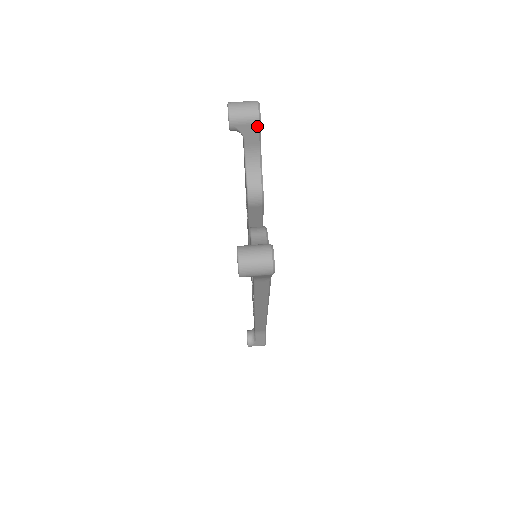
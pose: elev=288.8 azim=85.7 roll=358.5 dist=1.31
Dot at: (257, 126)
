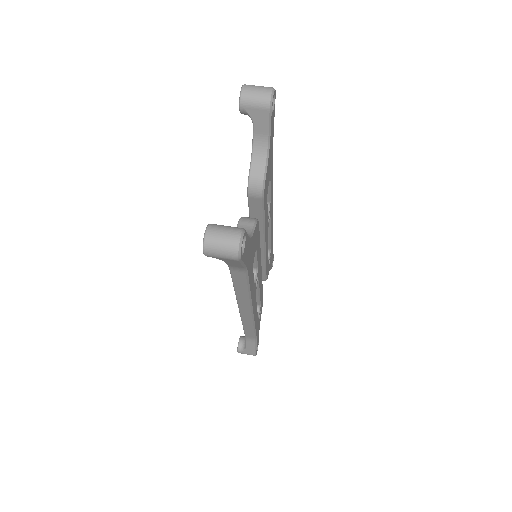
Dot at: (267, 113)
